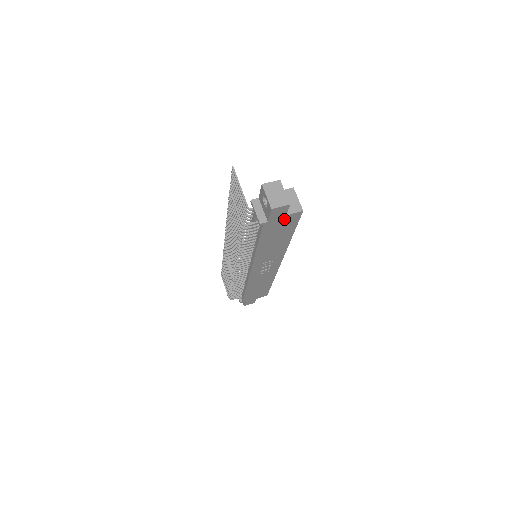
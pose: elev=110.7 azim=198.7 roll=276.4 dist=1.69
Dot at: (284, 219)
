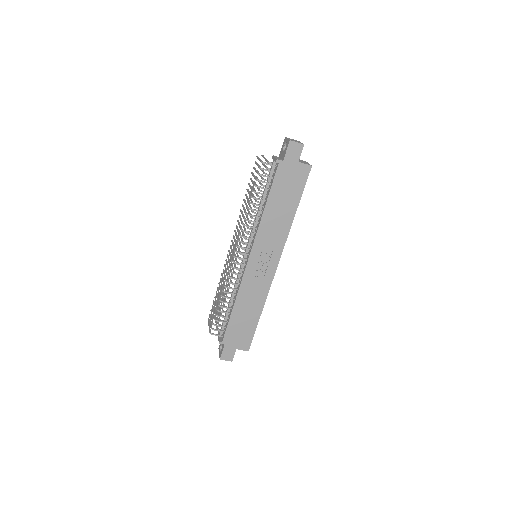
Dot at: (296, 168)
